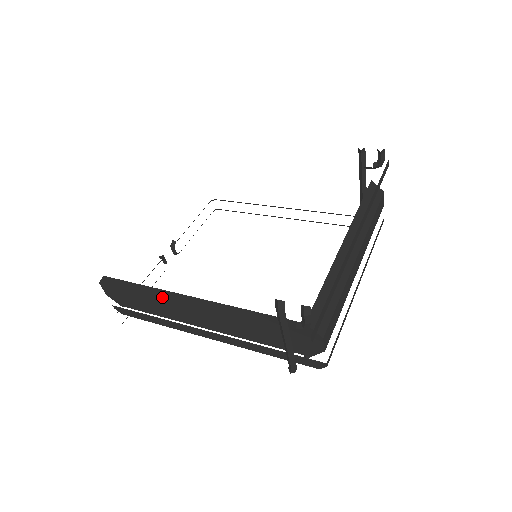
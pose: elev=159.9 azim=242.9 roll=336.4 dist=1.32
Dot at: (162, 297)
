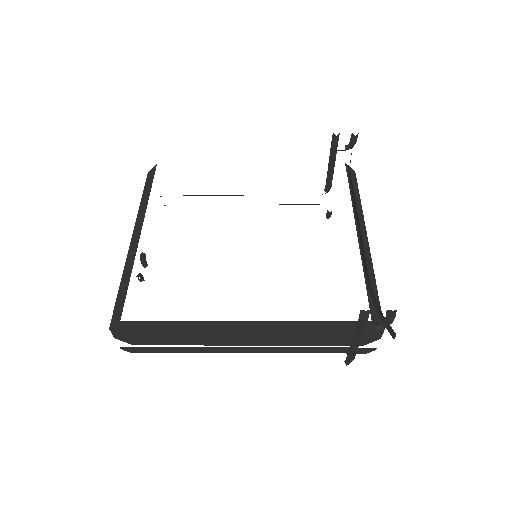
Dot at: (201, 328)
